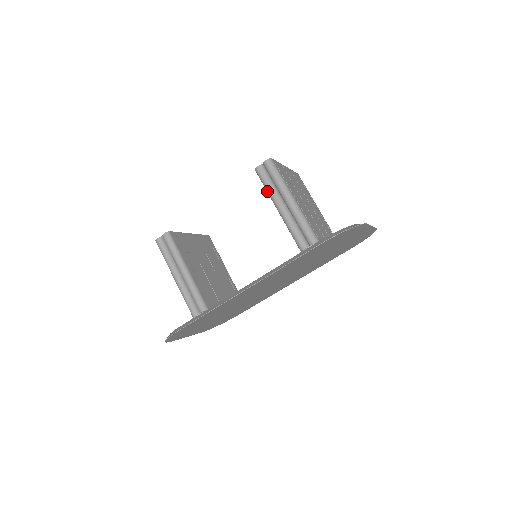
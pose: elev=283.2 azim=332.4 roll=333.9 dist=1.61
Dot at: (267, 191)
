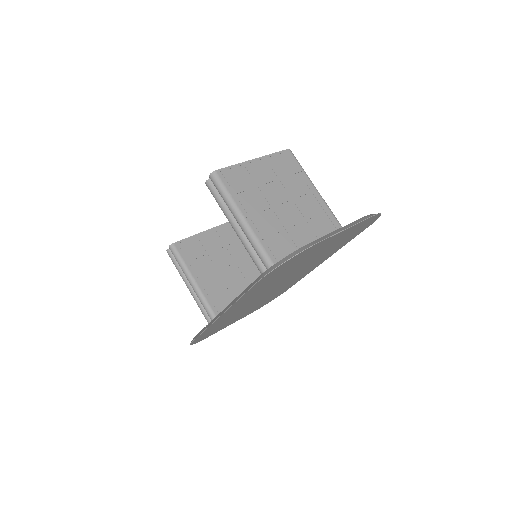
Dot at: (221, 208)
